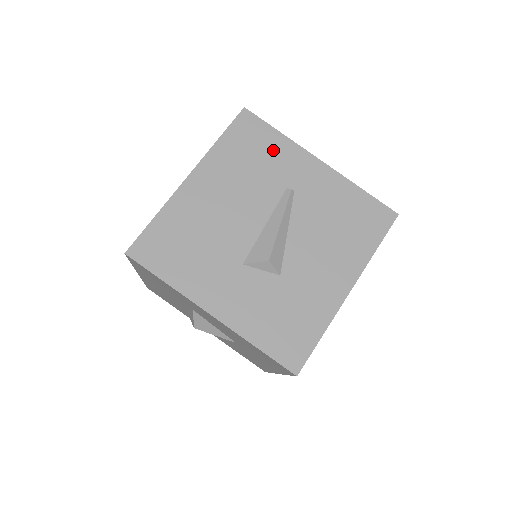
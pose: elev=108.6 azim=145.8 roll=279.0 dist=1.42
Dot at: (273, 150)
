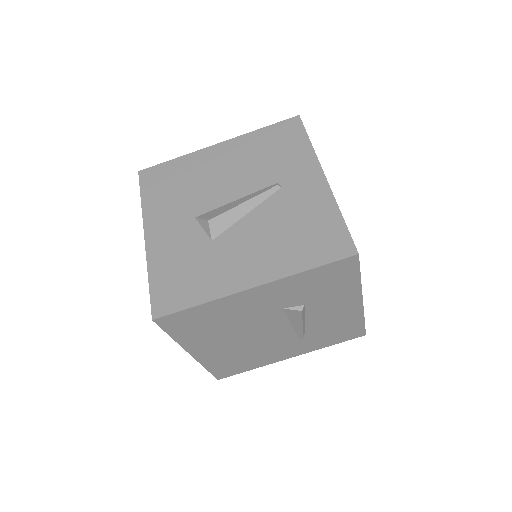
Dot at: (293, 152)
